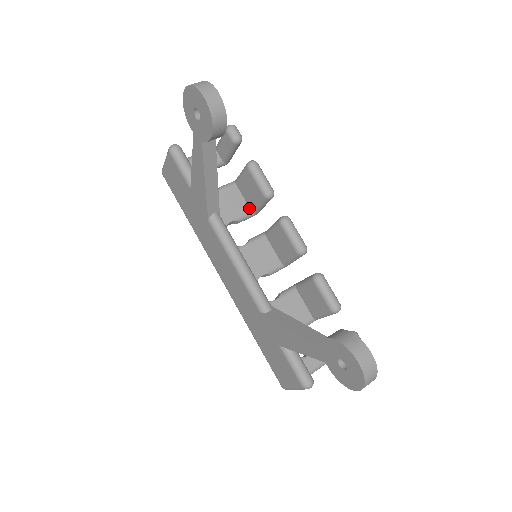
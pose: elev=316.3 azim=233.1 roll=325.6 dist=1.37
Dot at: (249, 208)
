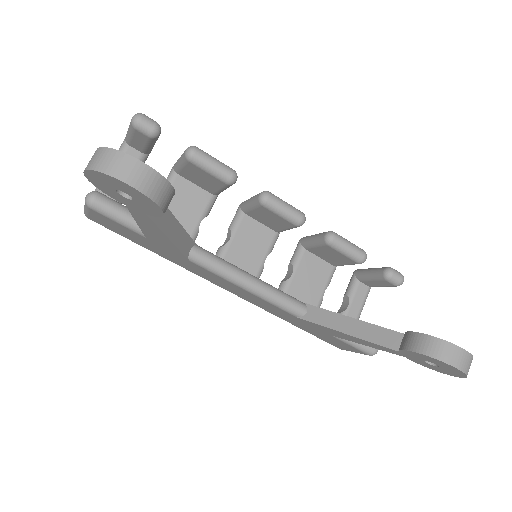
Dot at: (209, 193)
